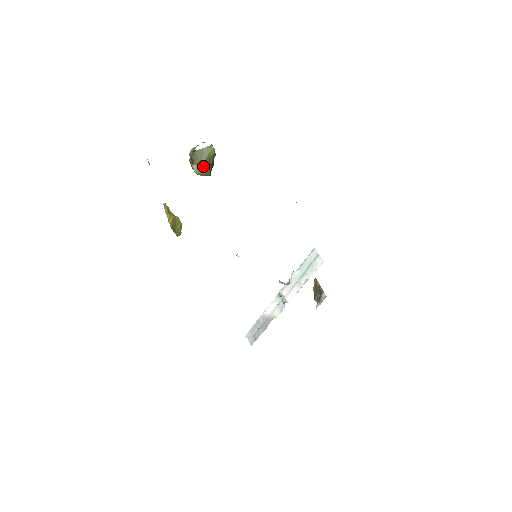
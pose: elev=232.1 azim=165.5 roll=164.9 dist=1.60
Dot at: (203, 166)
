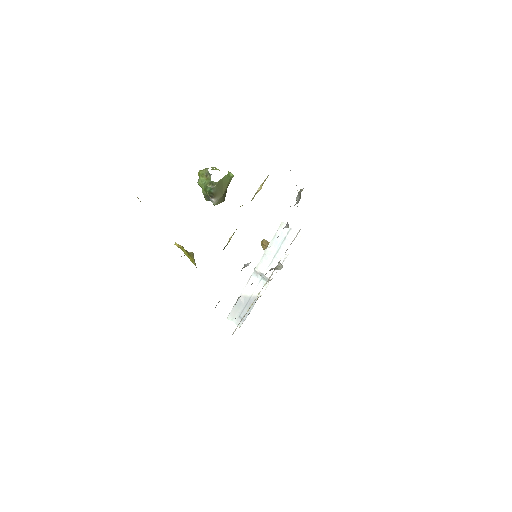
Dot at: (222, 196)
